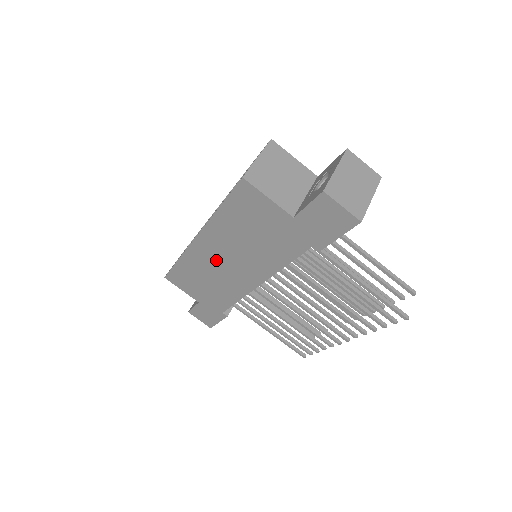
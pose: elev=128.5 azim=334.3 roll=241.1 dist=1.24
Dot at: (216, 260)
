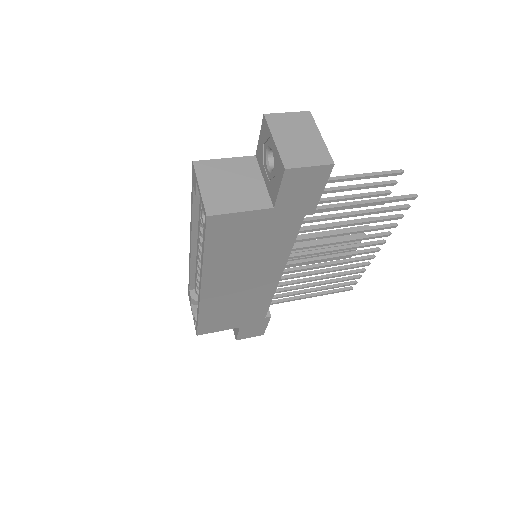
Dot at: (231, 289)
